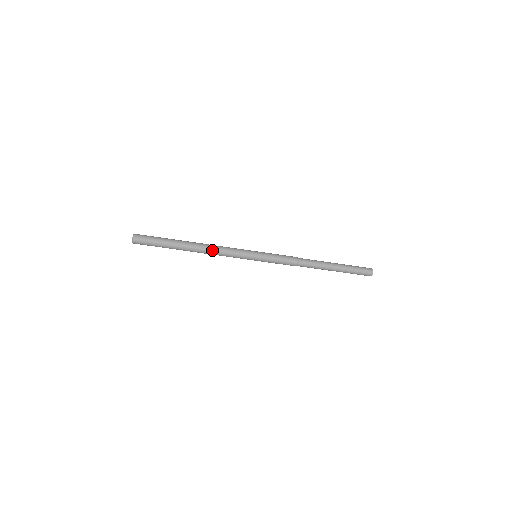
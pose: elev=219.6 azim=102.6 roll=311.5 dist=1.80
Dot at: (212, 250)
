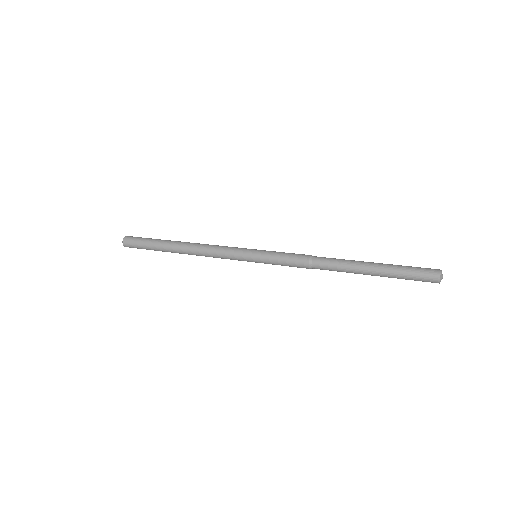
Dot at: occluded
